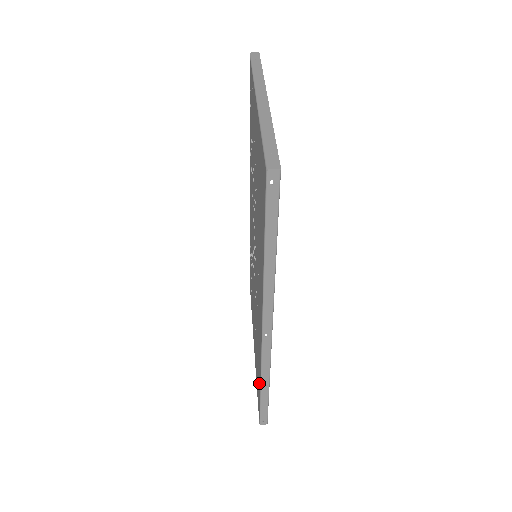
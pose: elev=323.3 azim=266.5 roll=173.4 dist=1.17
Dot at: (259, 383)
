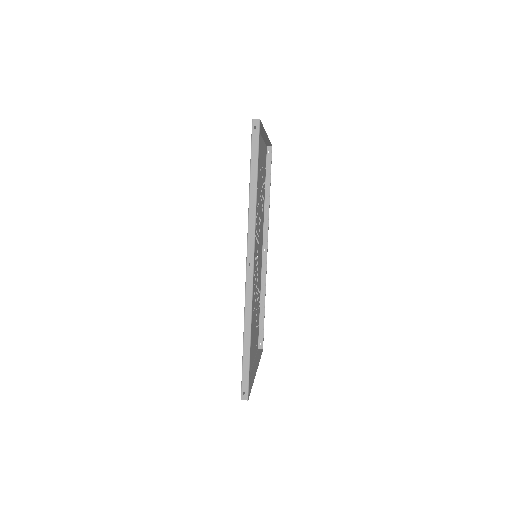
Dot at: occluded
